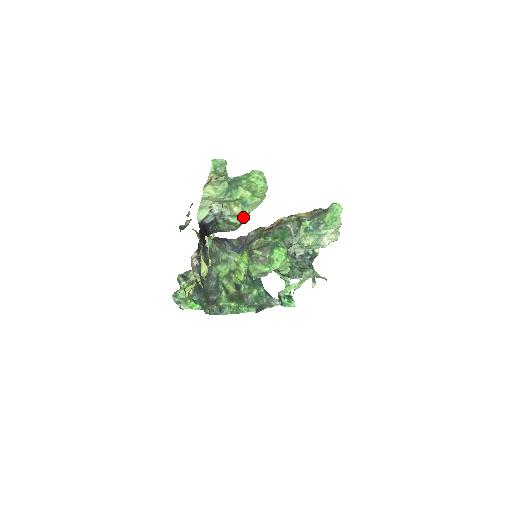
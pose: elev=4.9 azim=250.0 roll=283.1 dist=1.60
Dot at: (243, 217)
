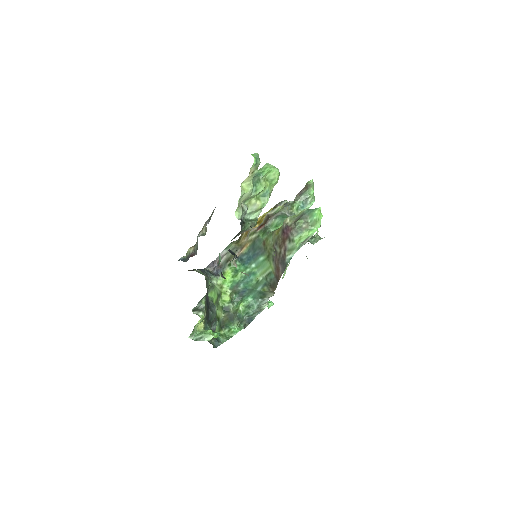
Dot at: (260, 211)
